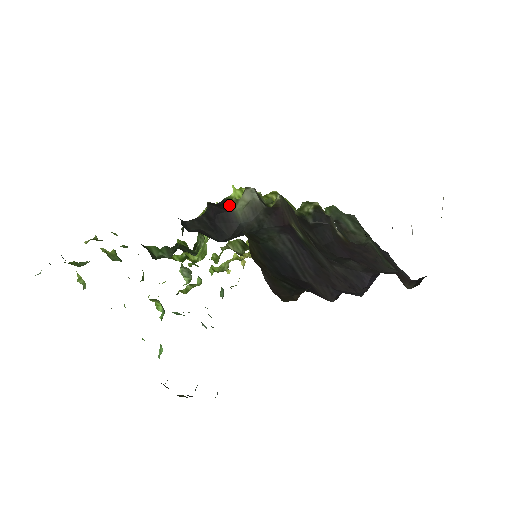
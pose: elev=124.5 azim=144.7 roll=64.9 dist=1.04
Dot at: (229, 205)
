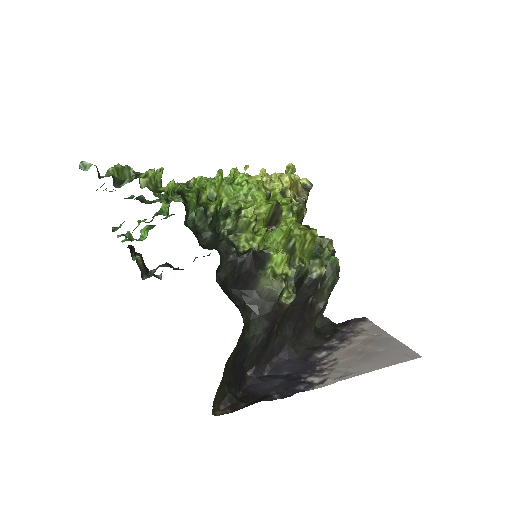
Dot at: (264, 263)
